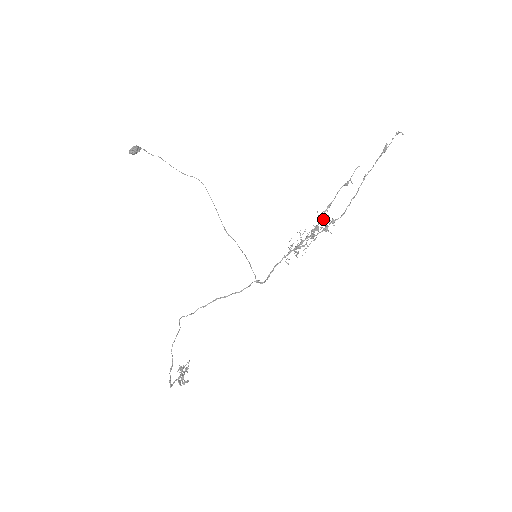
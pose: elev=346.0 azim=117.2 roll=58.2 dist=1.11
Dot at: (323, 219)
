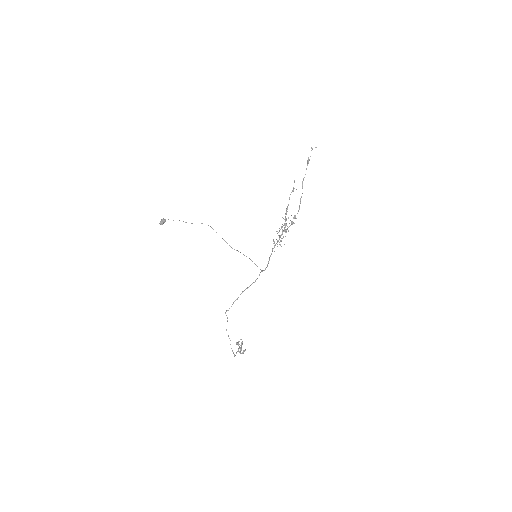
Dot at: occluded
